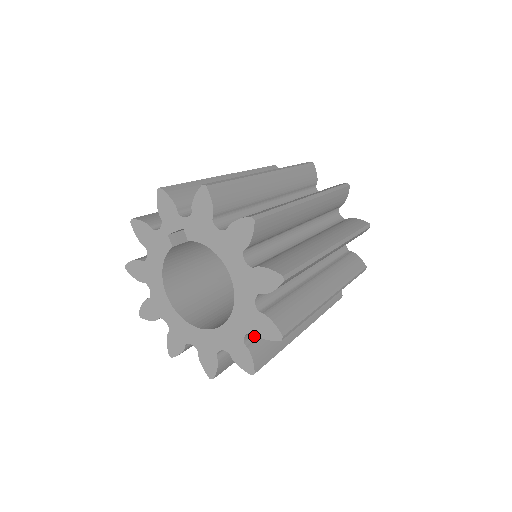
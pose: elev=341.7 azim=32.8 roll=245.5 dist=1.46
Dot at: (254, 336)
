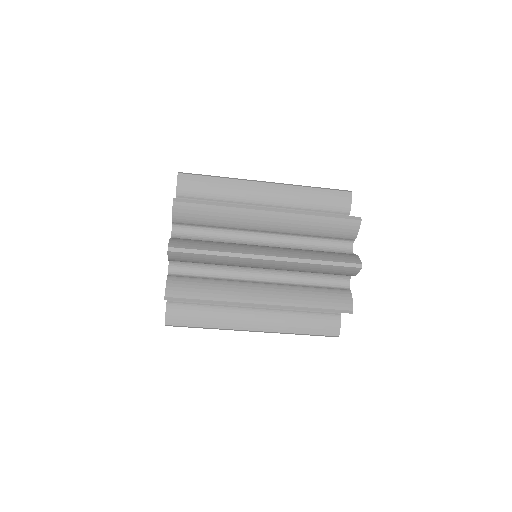
Dot at: occluded
